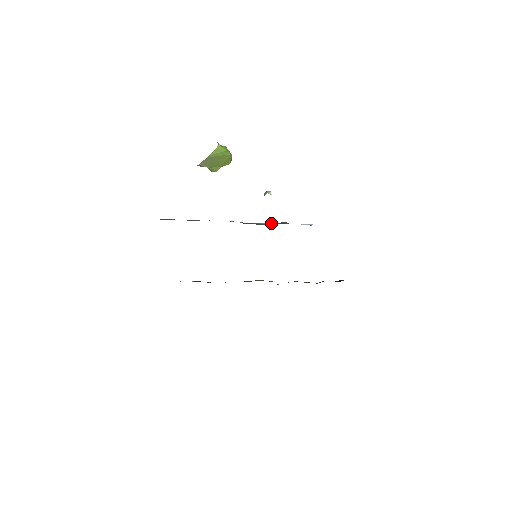
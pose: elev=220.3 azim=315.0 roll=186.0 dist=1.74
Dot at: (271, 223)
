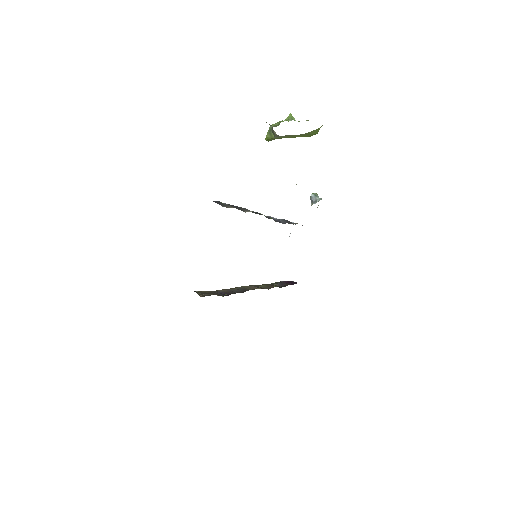
Dot at: occluded
